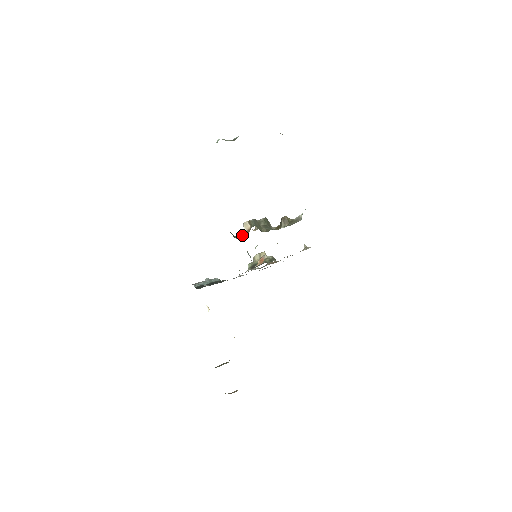
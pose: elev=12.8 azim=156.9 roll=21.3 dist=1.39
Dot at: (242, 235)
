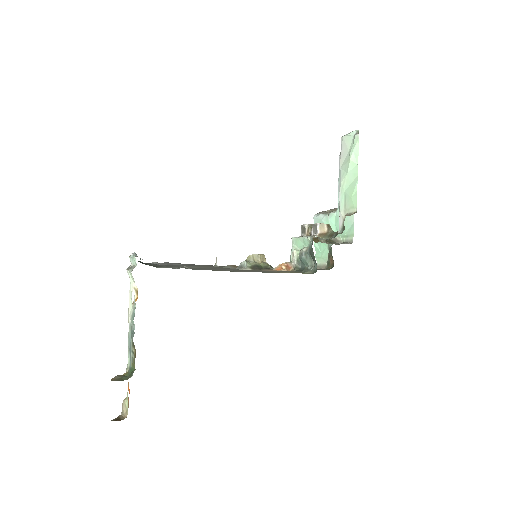
Dot at: (317, 236)
